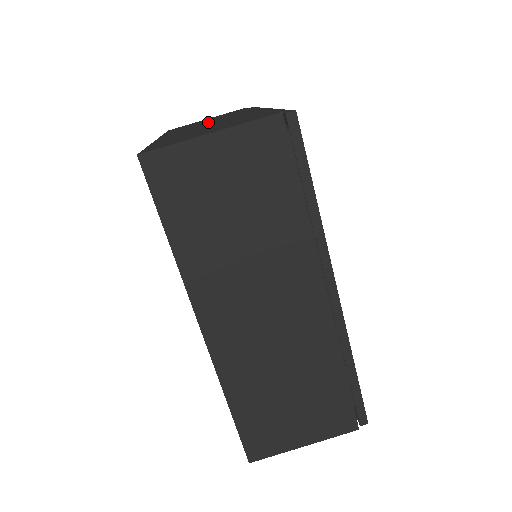
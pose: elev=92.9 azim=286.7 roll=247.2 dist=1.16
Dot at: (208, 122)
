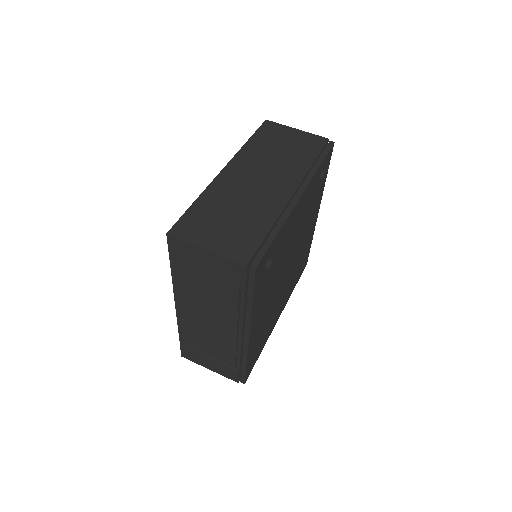
Dot at: occluded
